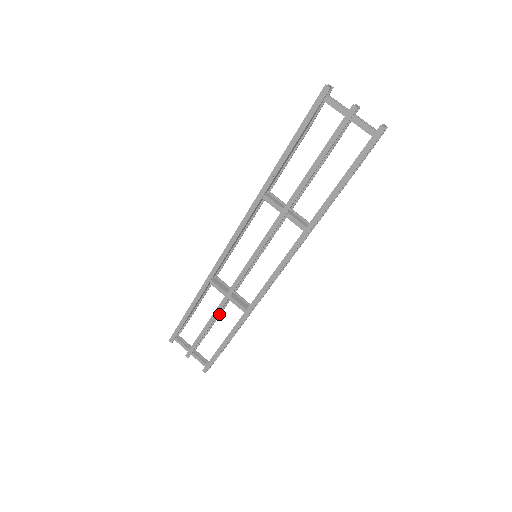
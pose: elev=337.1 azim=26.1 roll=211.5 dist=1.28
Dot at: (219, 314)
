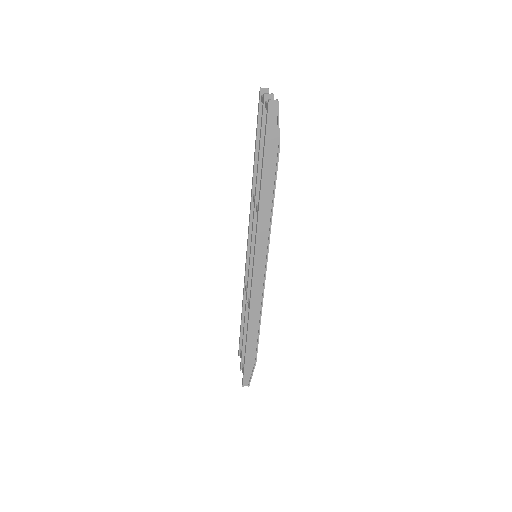
Dot at: occluded
